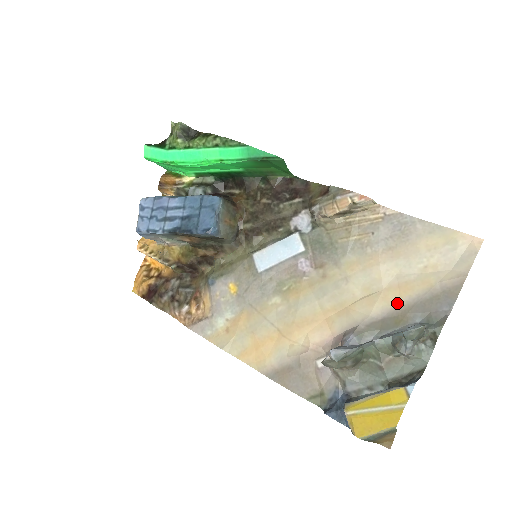
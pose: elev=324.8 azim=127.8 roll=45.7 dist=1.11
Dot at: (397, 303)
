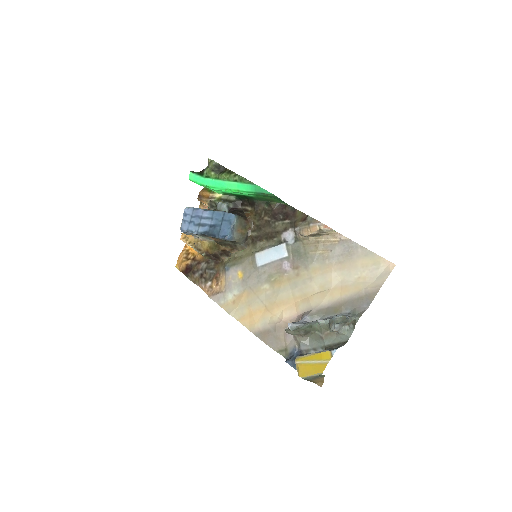
Dot at: (338, 299)
